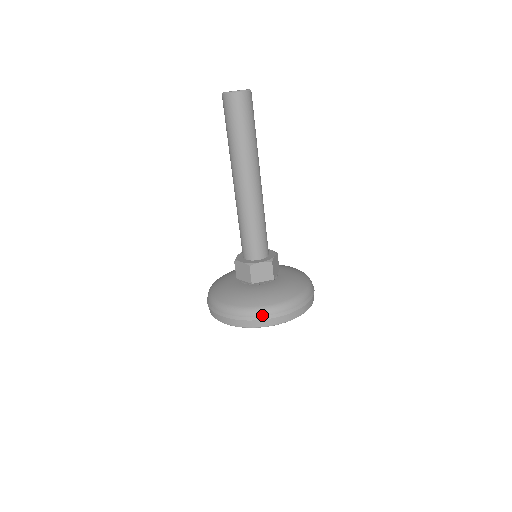
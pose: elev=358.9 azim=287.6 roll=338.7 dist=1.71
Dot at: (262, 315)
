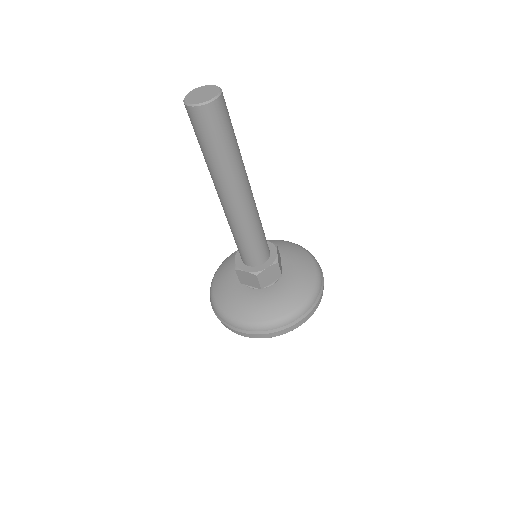
Dot at: (227, 322)
